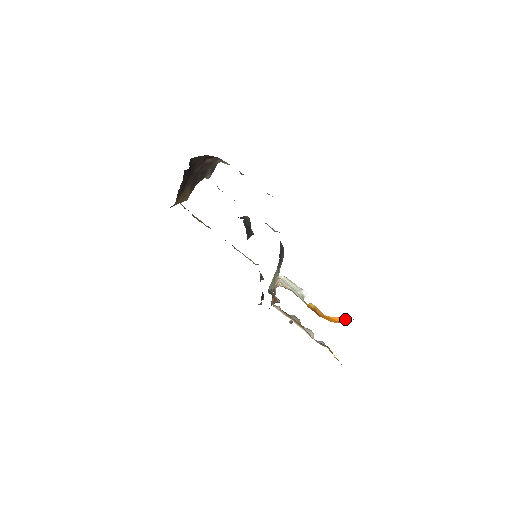
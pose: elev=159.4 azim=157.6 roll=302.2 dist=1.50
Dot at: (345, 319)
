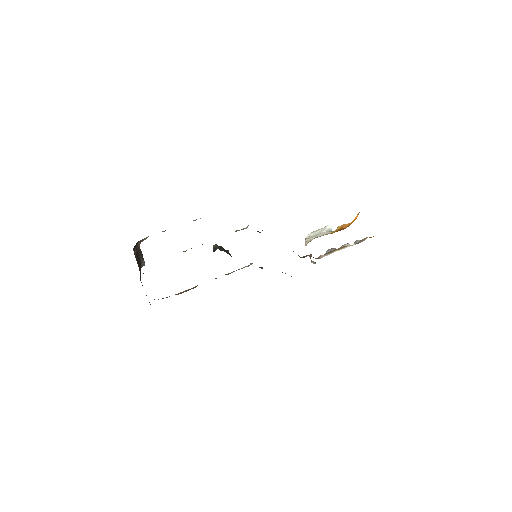
Dot at: occluded
